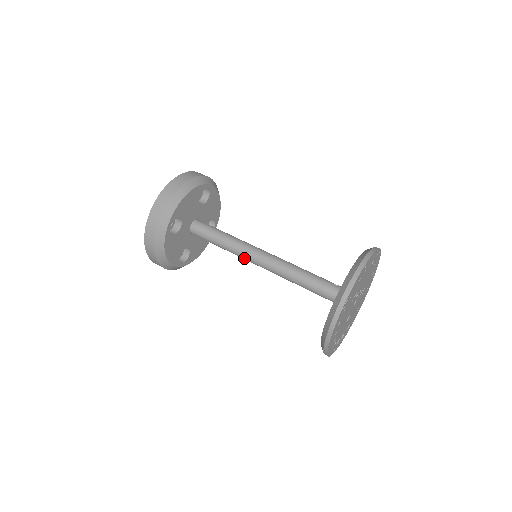
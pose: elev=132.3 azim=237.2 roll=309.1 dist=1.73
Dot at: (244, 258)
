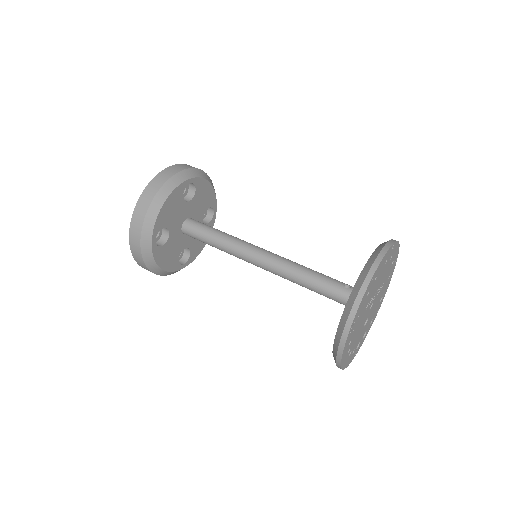
Dot at: occluded
